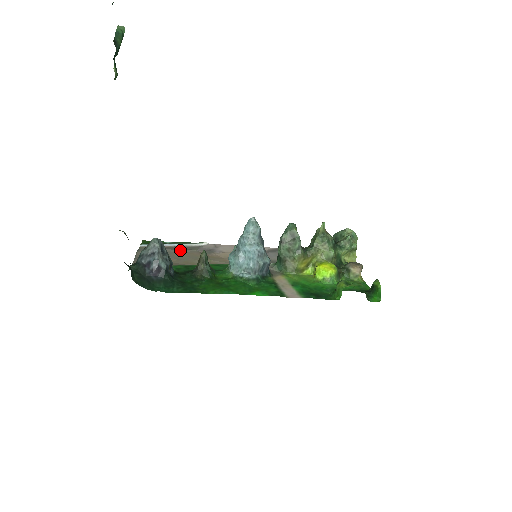
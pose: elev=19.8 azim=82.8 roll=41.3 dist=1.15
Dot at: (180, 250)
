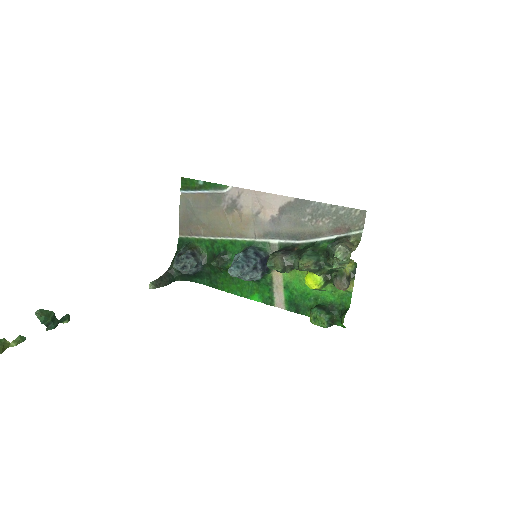
Dot at: (208, 208)
